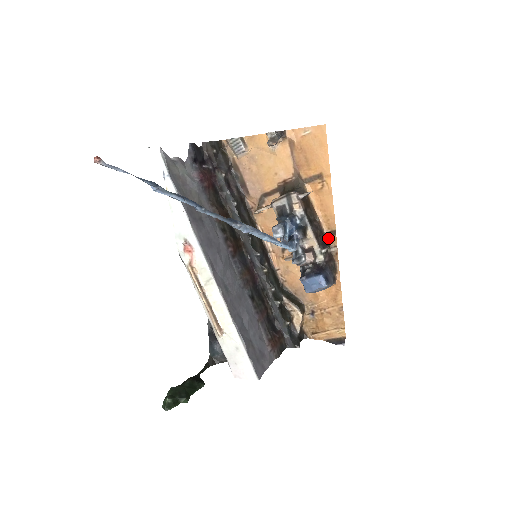
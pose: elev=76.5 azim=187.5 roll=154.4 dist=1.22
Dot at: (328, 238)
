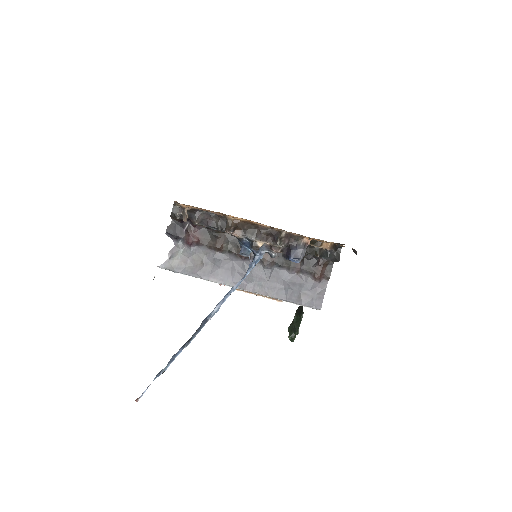
Dot at: (275, 229)
